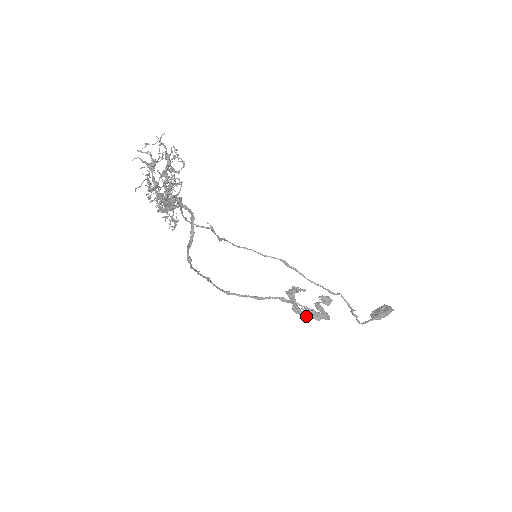
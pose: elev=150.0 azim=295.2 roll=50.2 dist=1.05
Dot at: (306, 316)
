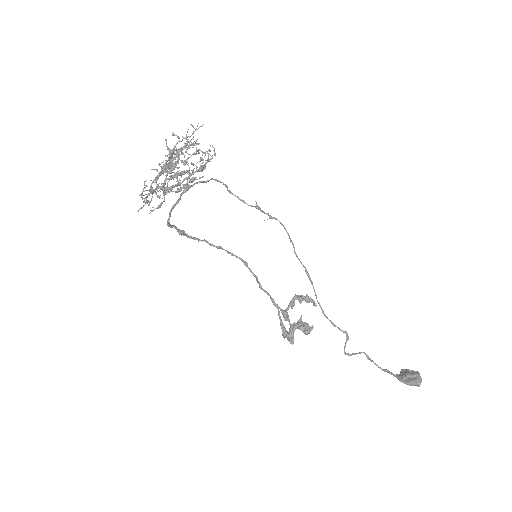
Dot at: occluded
